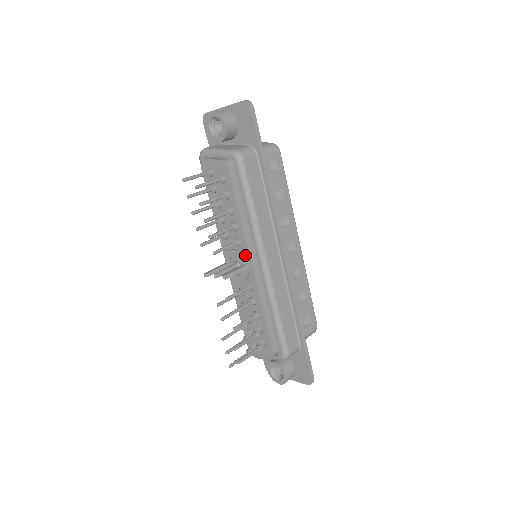
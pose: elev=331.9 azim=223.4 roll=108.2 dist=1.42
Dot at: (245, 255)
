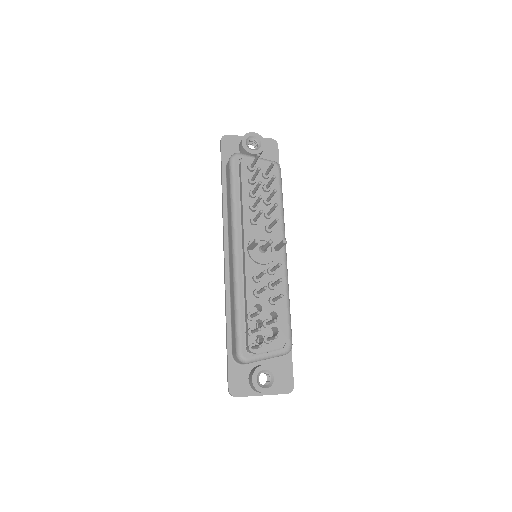
Dot at: (274, 240)
